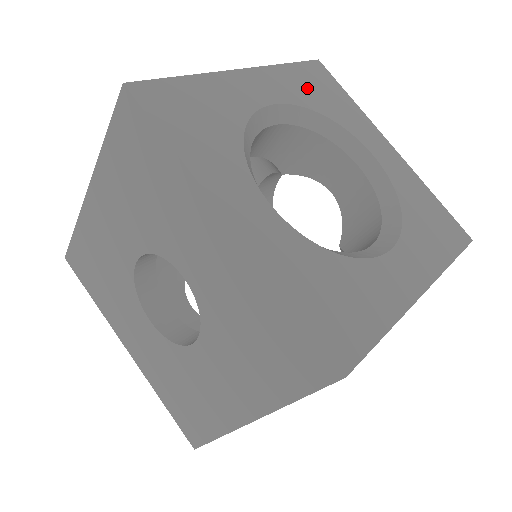
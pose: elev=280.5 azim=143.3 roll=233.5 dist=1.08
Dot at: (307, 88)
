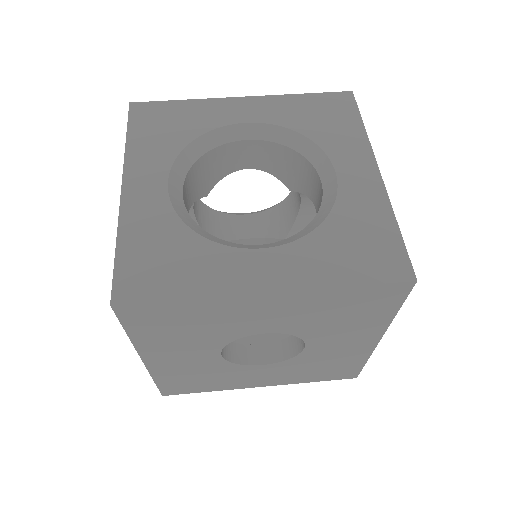
Dot at: (159, 137)
